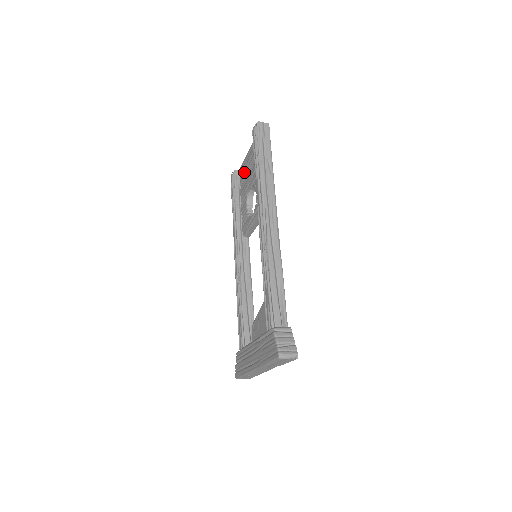
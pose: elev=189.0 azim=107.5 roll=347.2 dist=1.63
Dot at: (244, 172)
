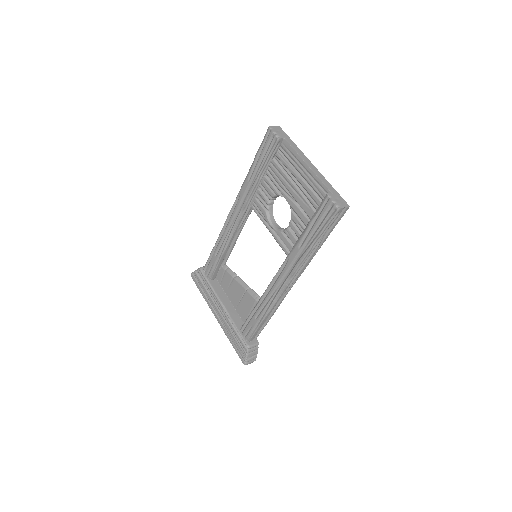
Dot at: (289, 161)
